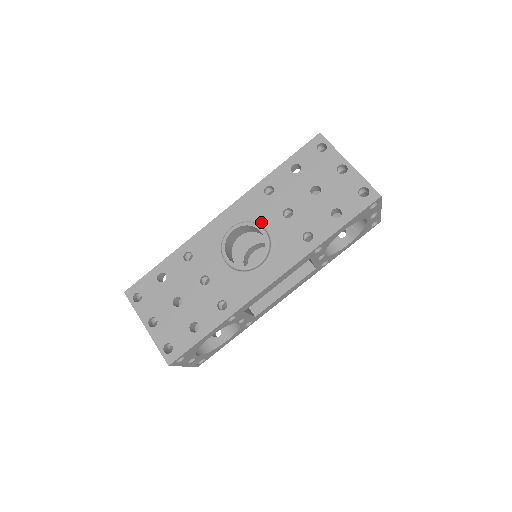
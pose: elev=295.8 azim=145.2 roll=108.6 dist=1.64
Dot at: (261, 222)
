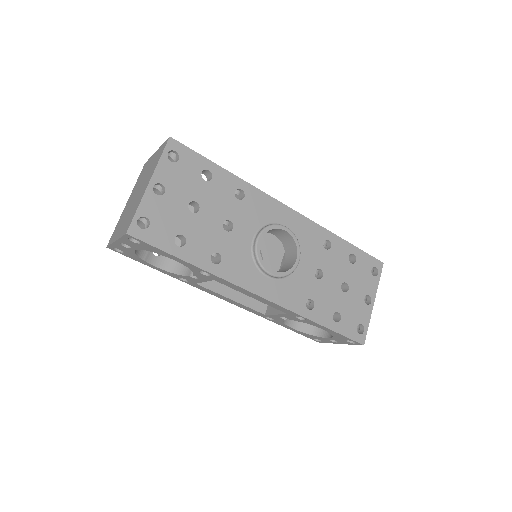
Dot at: (301, 253)
